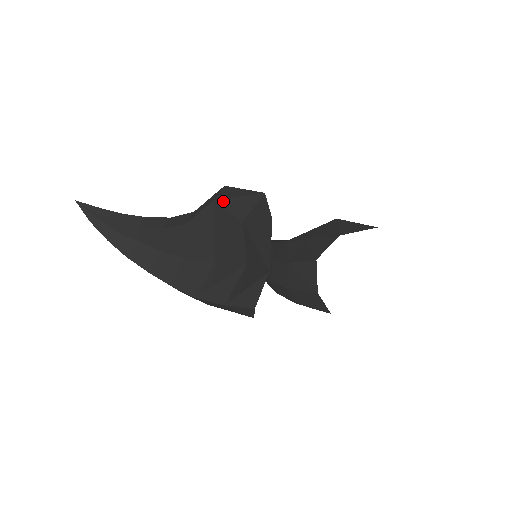
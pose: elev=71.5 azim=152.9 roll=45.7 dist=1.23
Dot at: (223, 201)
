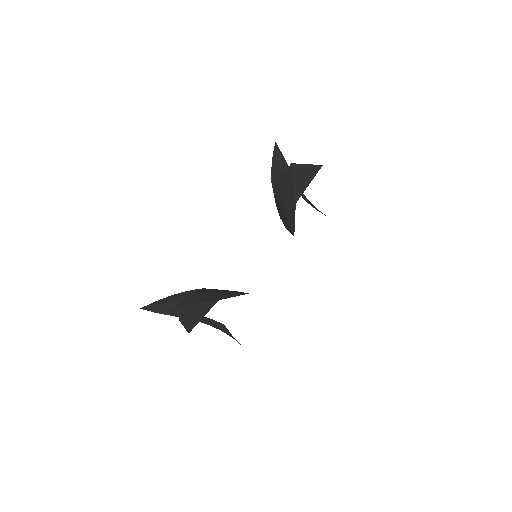
Dot at: occluded
